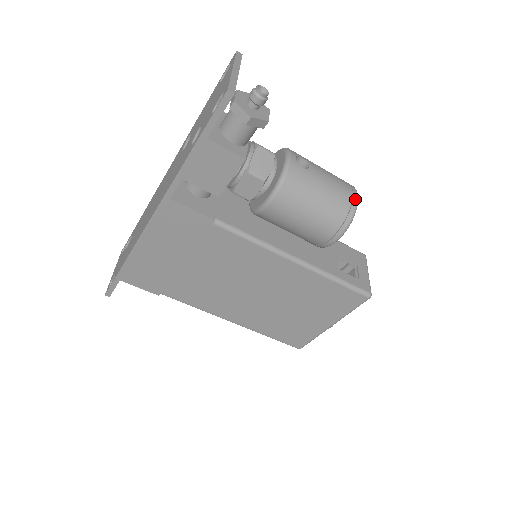
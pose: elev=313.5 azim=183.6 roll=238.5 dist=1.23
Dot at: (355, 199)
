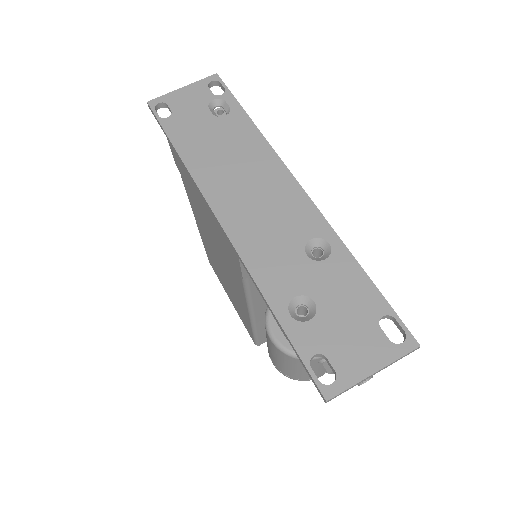
Dot at: occluded
